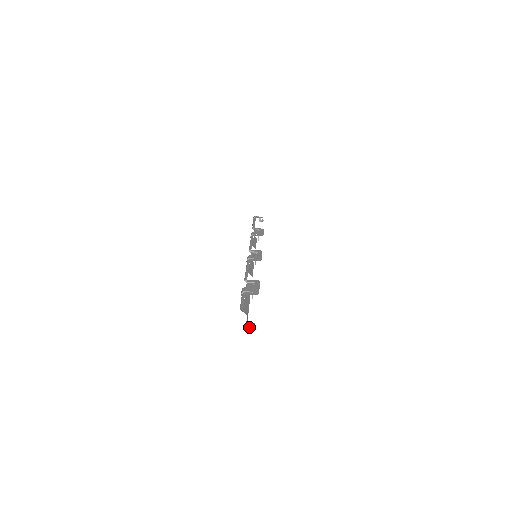
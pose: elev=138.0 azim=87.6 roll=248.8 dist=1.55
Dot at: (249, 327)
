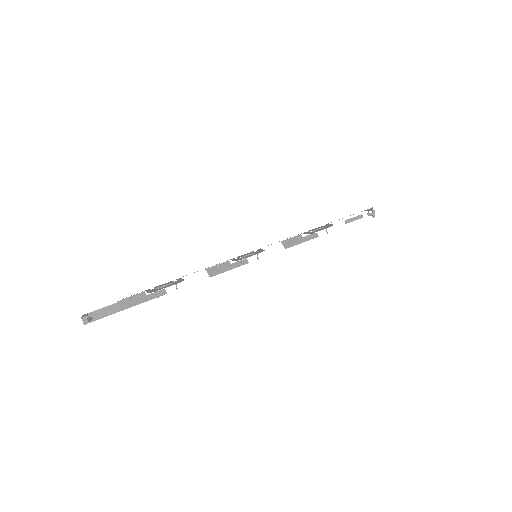
Dot at: (82, 317)
